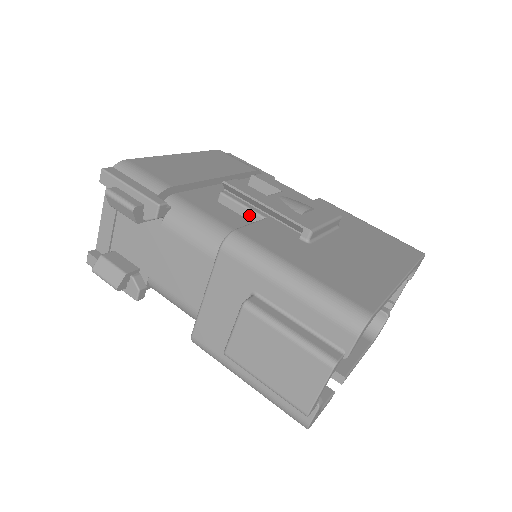
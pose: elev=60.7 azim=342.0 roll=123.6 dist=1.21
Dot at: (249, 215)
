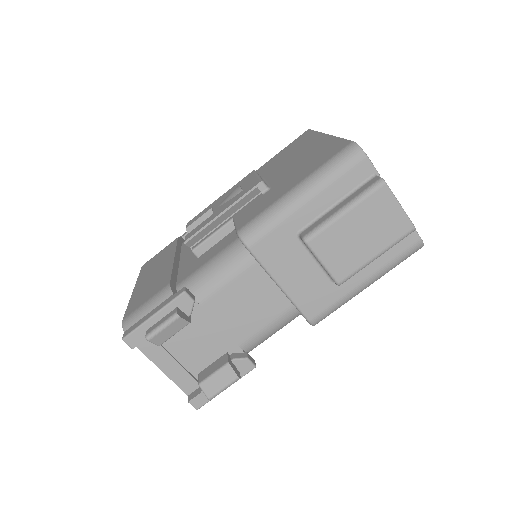
Dot at: (224, 232)
